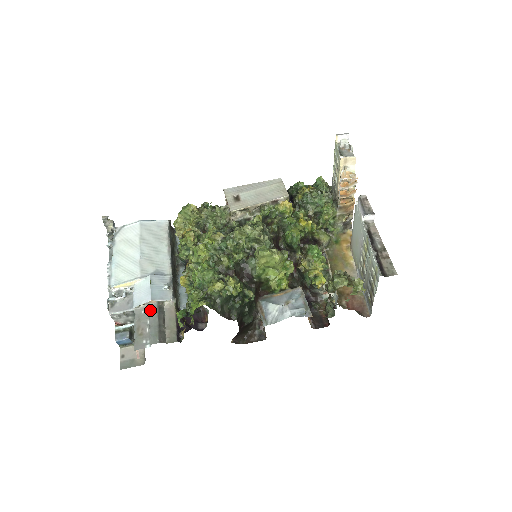
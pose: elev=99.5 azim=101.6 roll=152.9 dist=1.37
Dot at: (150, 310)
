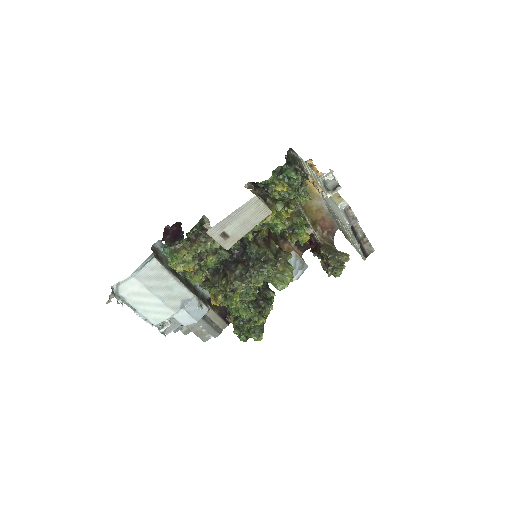
Dot at: (199, 323)
